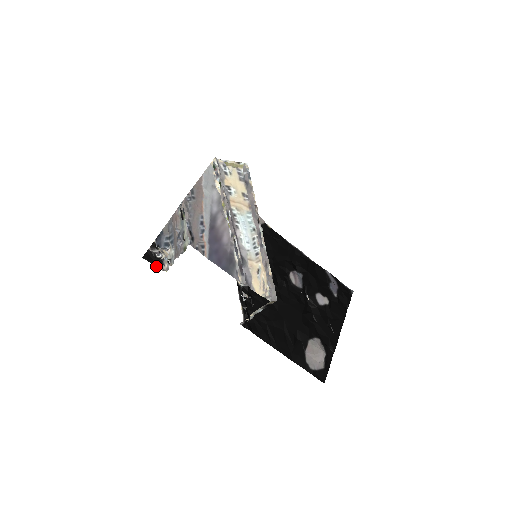
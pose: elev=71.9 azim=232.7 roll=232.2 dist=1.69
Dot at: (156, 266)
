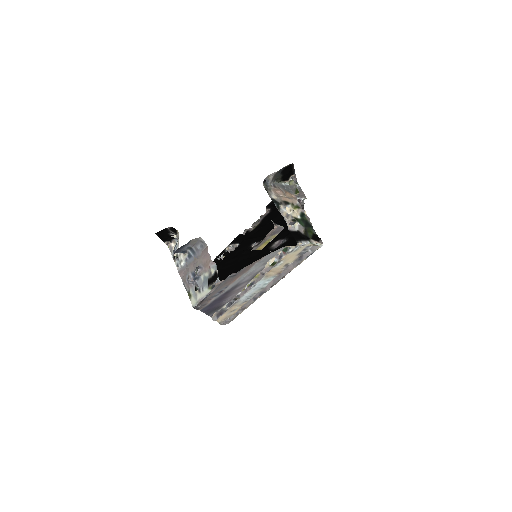
Dot at: (163, 241)
